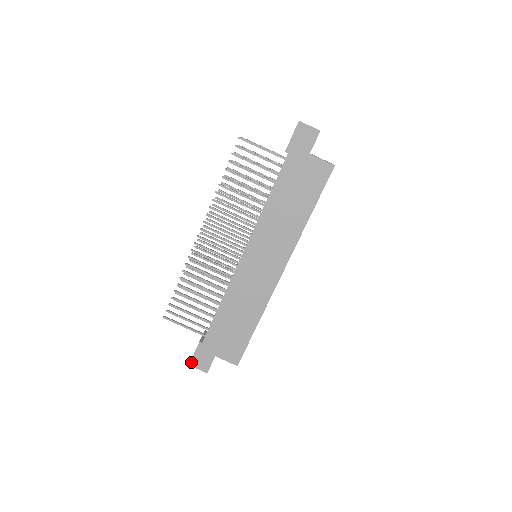
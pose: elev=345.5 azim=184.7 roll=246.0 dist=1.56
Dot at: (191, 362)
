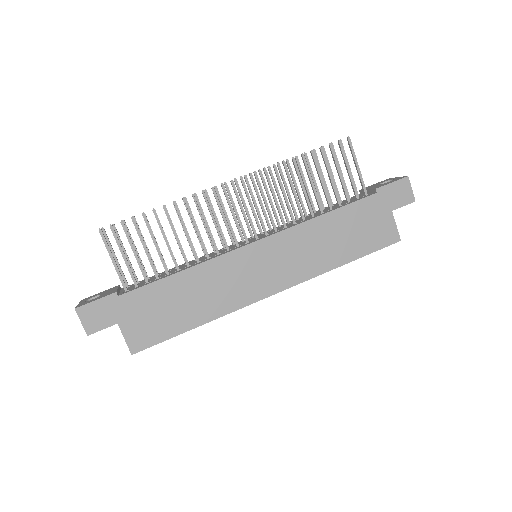
Dot at: (81, 307)
